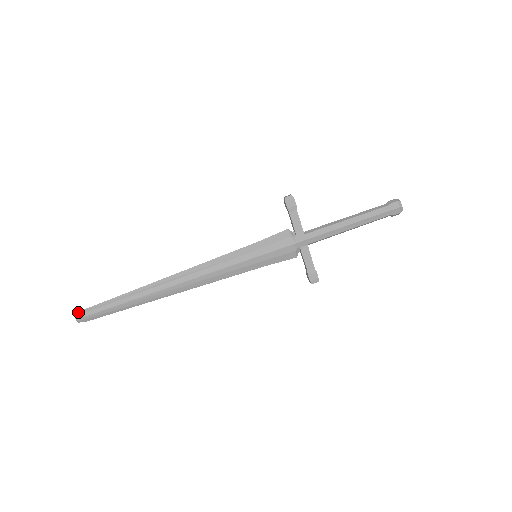
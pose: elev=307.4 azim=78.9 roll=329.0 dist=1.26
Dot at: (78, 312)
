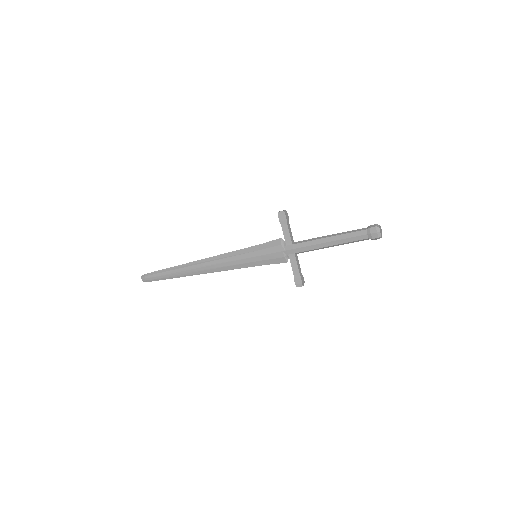
Dot at: occluded
